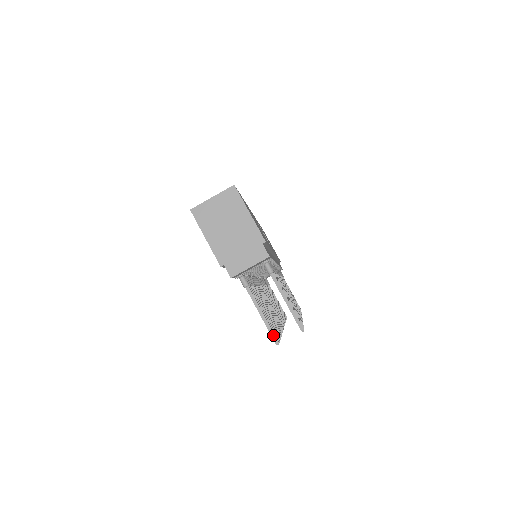
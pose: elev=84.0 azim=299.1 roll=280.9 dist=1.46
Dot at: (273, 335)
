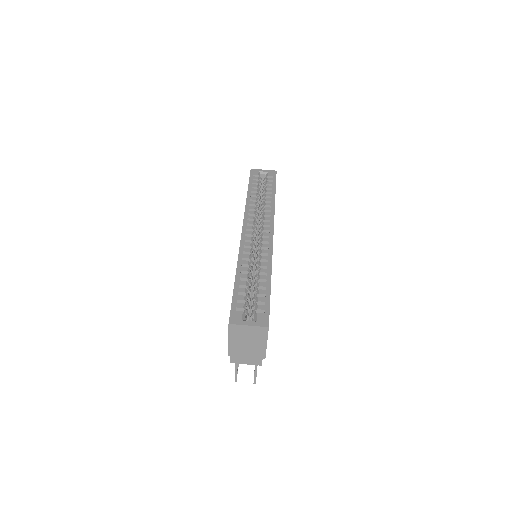
Dot at: (236, 378)
